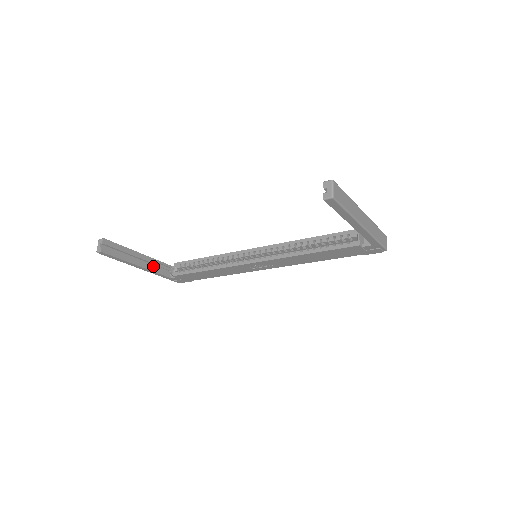
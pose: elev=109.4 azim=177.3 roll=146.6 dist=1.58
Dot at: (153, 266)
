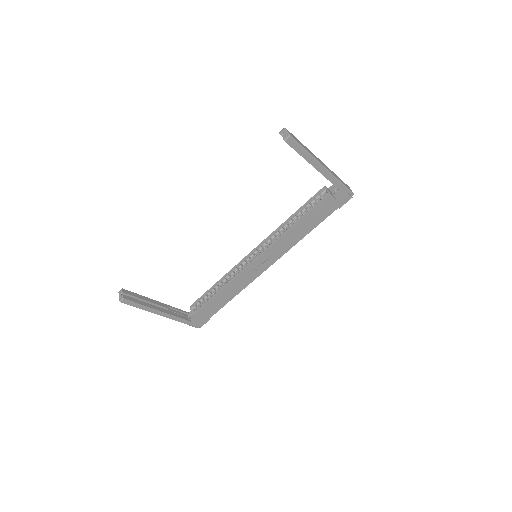
Dot at: (172, 313)
